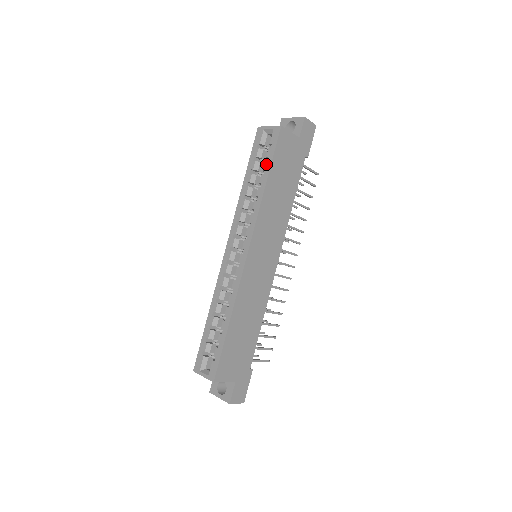
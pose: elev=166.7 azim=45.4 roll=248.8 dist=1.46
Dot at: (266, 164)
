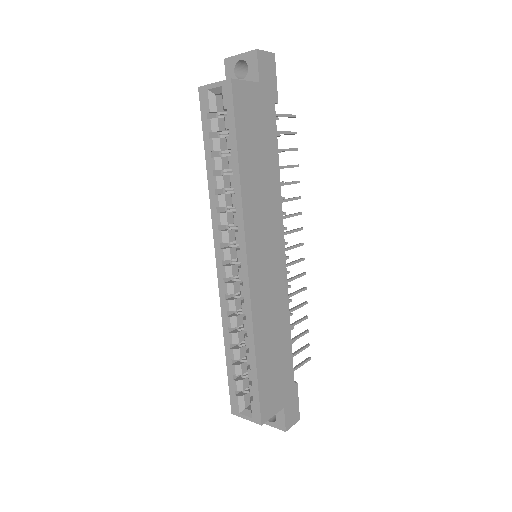
Dot at: (229, 140)
